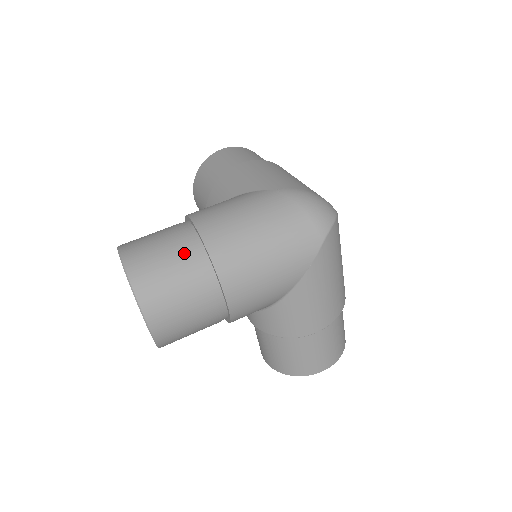
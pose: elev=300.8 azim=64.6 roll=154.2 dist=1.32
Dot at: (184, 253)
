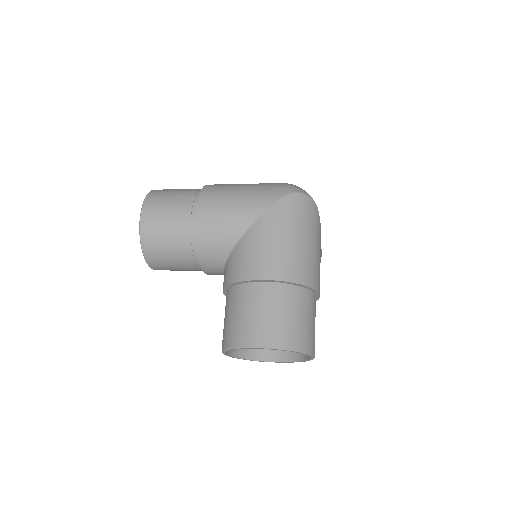
Dot at: occluded
